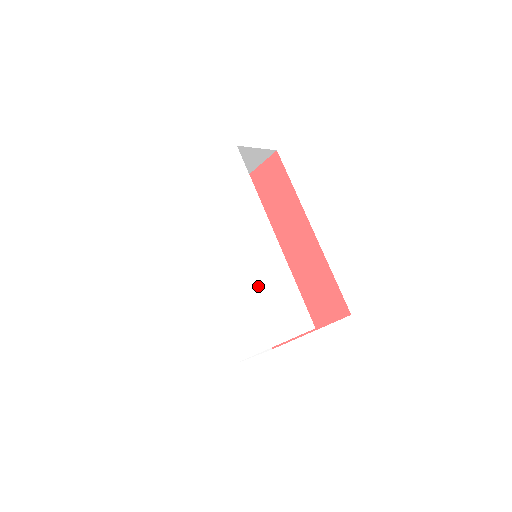
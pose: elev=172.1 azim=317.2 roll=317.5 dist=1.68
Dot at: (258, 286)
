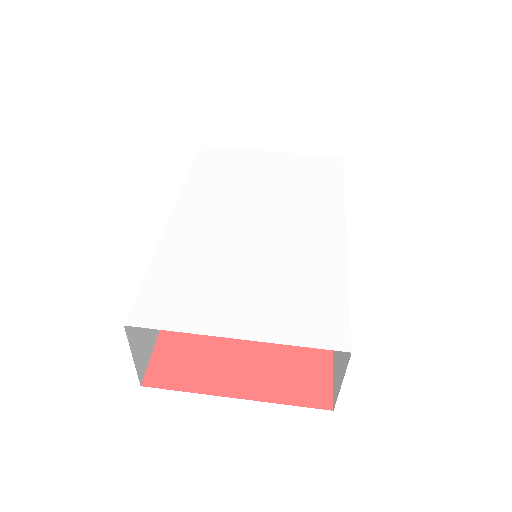
Dot at: (274, 262)
